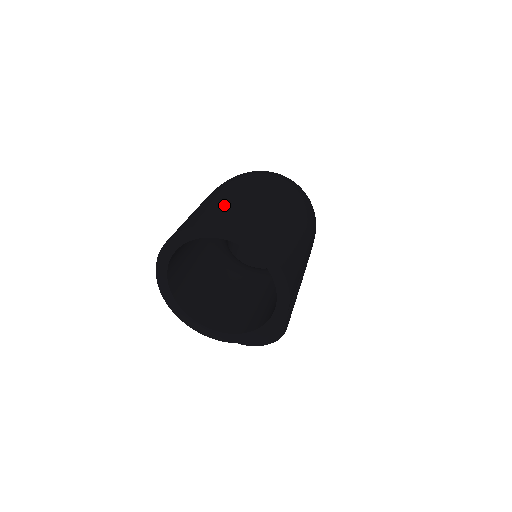
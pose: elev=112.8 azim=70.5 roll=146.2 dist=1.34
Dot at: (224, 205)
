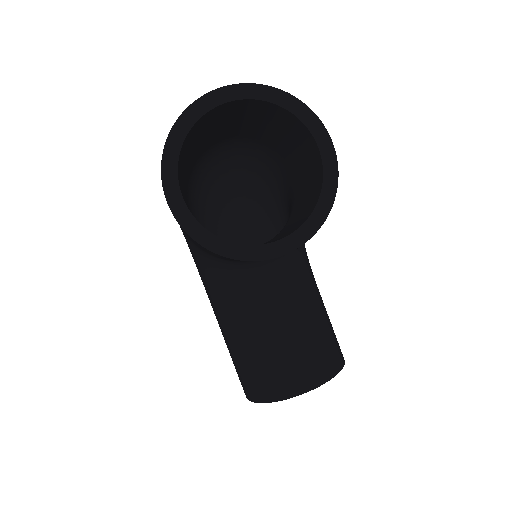
Dot at: occluded
